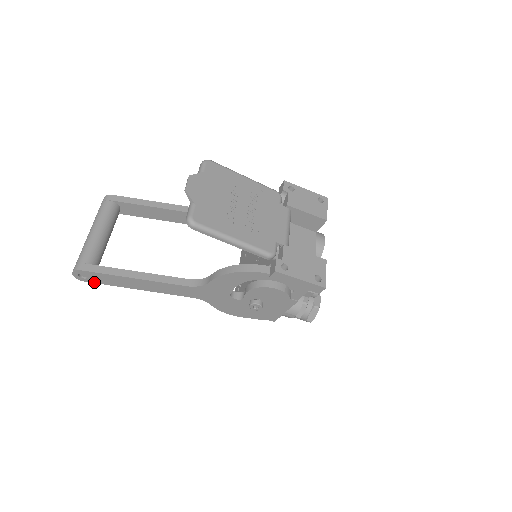
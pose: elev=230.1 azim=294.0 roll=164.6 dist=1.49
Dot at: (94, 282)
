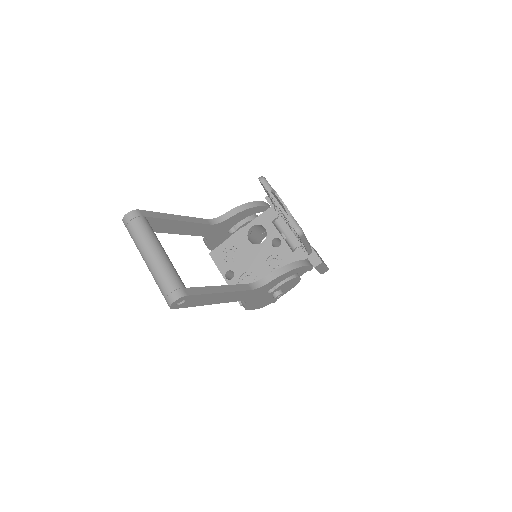
Dot at: (181, 307)
